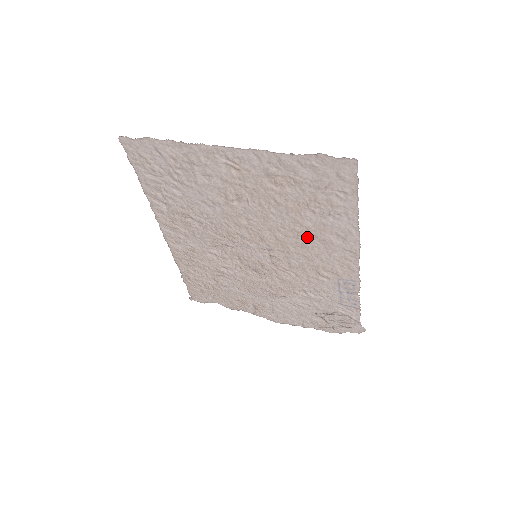
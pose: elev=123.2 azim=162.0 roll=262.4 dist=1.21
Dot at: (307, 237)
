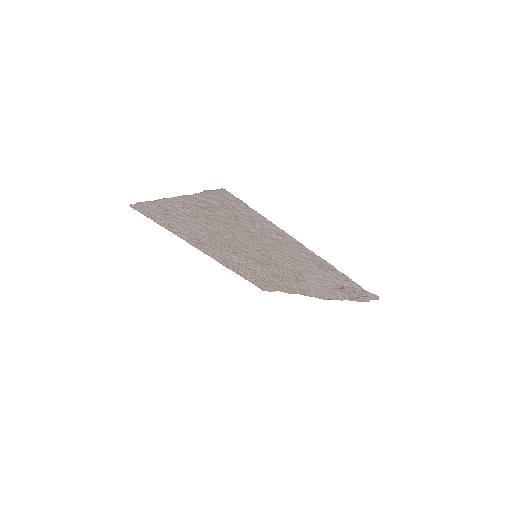
Dot at: (263, 239)
